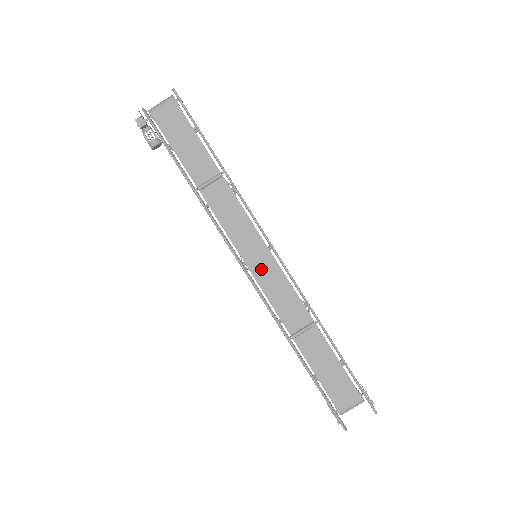
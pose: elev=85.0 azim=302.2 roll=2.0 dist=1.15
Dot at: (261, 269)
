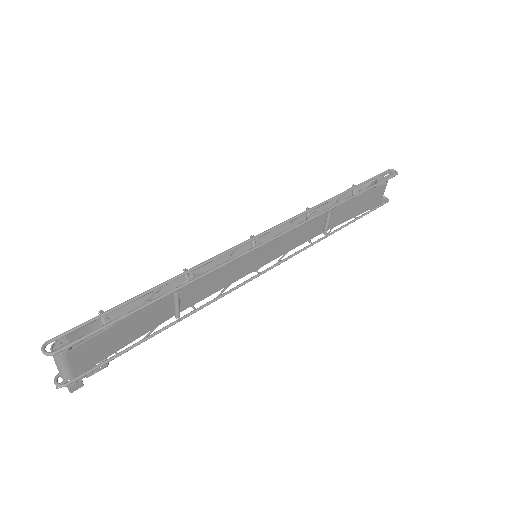
Dot at: (270, 254)
